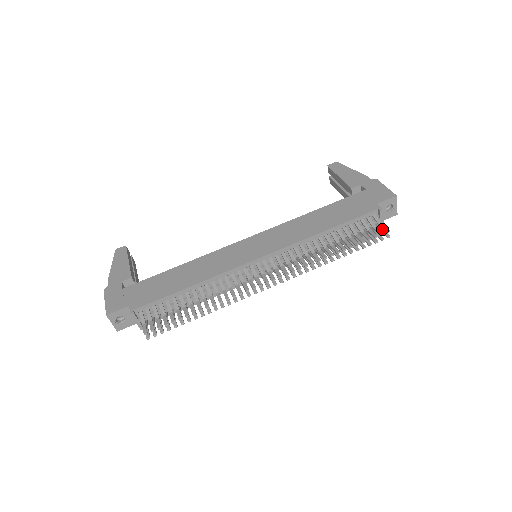
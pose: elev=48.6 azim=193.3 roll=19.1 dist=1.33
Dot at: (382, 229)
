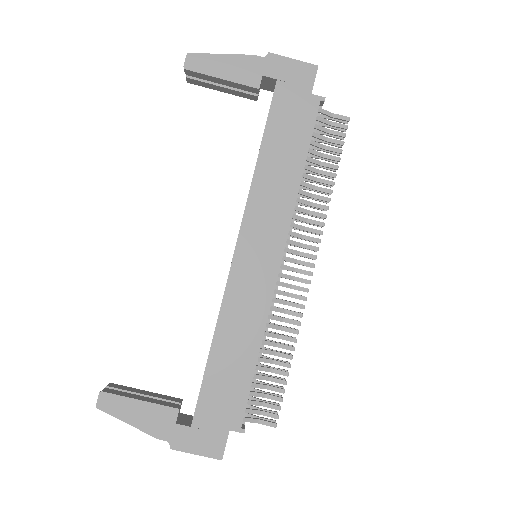
Dot at: (333, 118)
